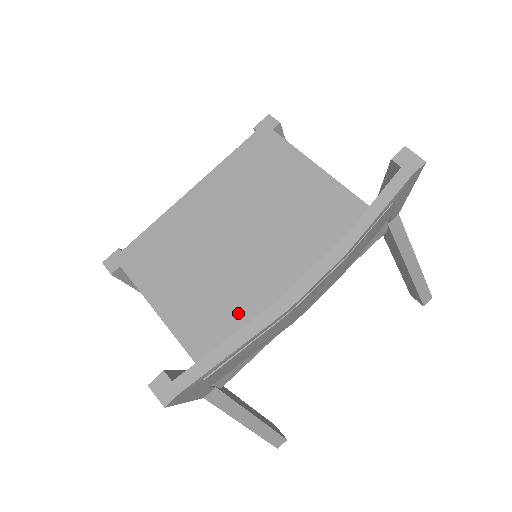
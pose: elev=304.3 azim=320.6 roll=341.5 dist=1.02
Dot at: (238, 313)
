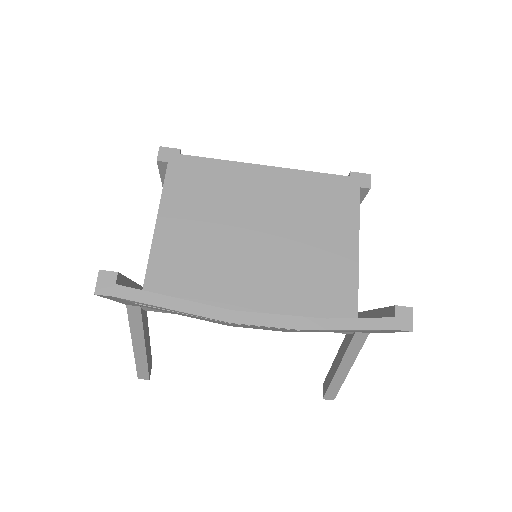
Dot at: (204, 279)
